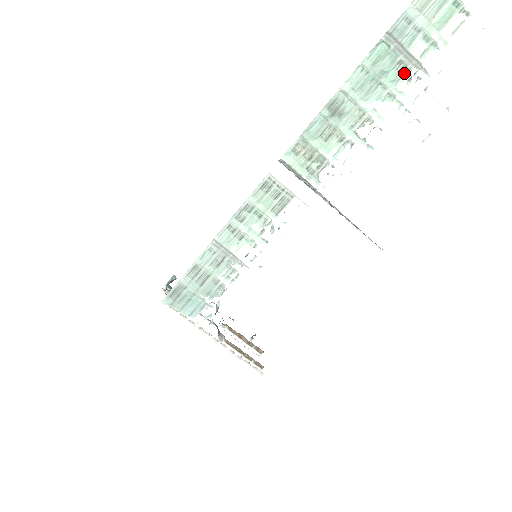
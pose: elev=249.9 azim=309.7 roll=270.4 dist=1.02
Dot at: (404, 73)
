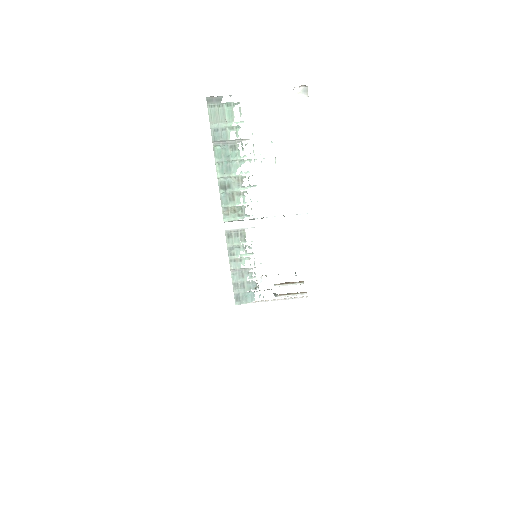
Dot at: (237, 149)
